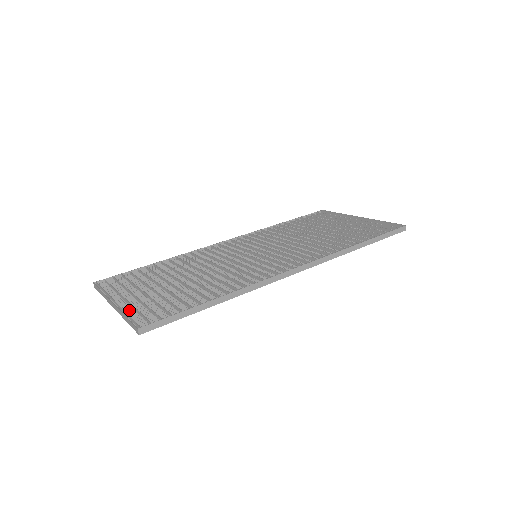
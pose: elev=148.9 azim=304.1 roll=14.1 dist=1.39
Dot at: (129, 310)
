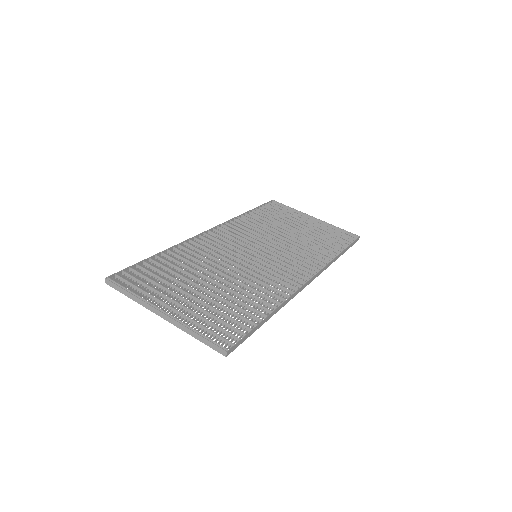
Dot at: (187, 323)
